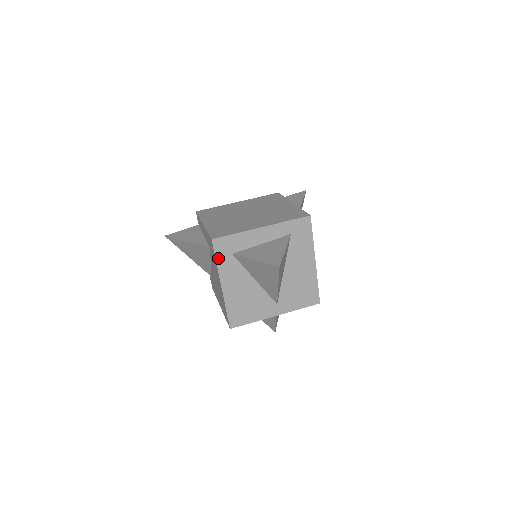
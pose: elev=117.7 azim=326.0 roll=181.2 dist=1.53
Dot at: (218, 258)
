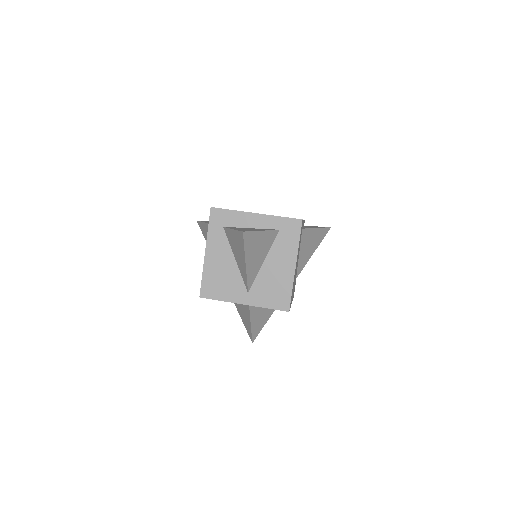
Dot at: (211, 226)
